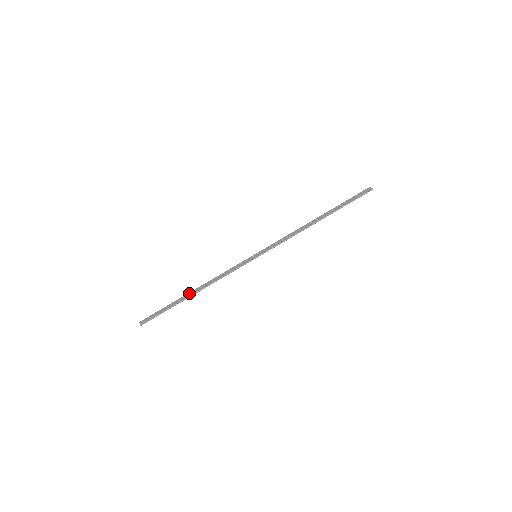
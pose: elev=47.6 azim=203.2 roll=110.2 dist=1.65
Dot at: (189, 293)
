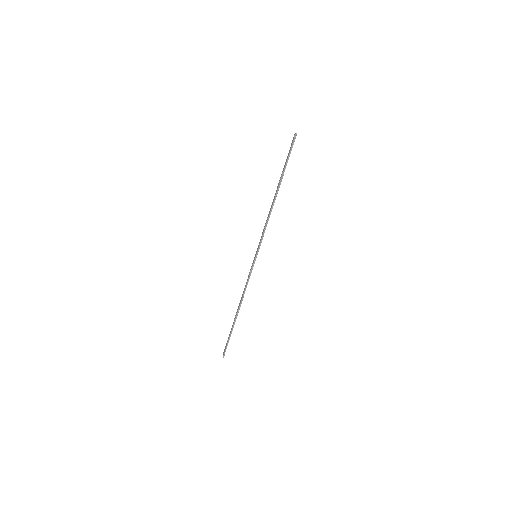
Dot at: (235, 315)
